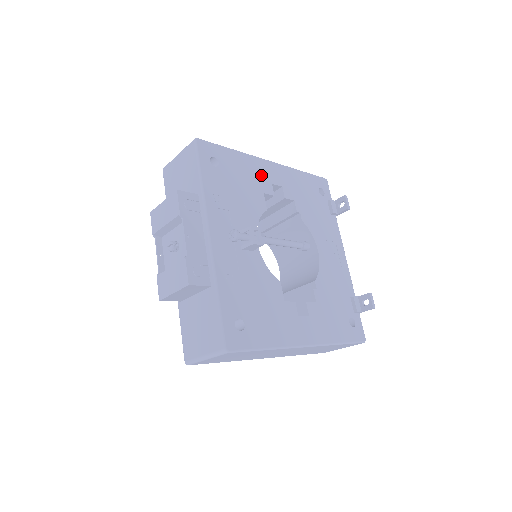
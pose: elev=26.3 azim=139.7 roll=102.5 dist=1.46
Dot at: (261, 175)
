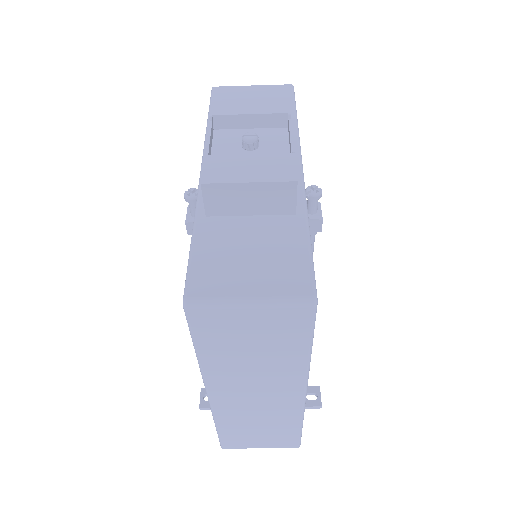
Dot at: occluded
